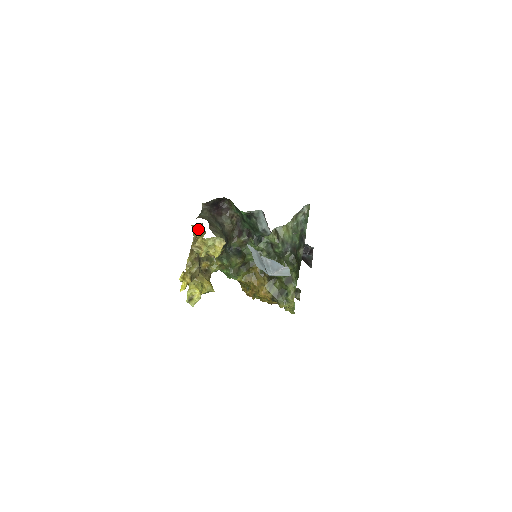
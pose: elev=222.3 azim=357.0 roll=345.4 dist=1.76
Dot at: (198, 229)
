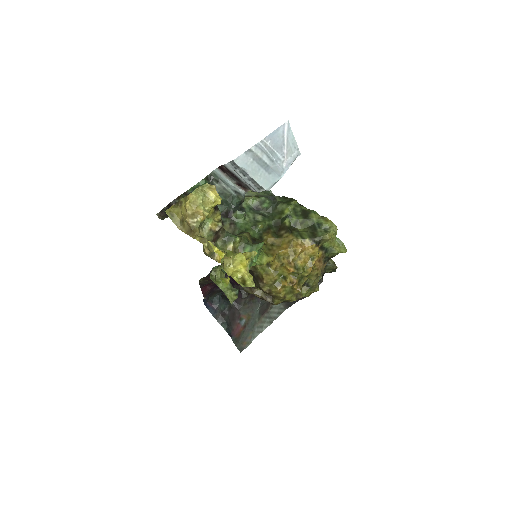
Dot at: (176, 208)
